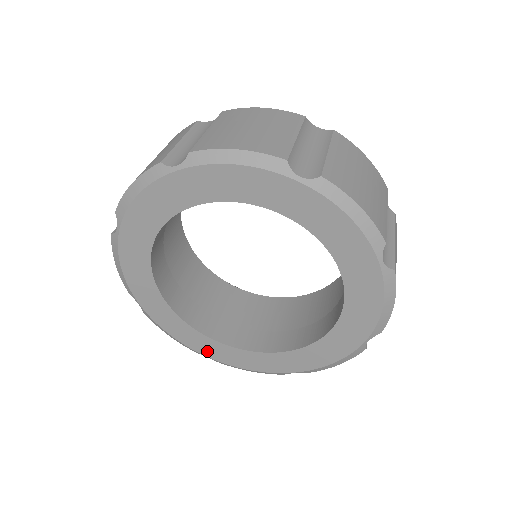
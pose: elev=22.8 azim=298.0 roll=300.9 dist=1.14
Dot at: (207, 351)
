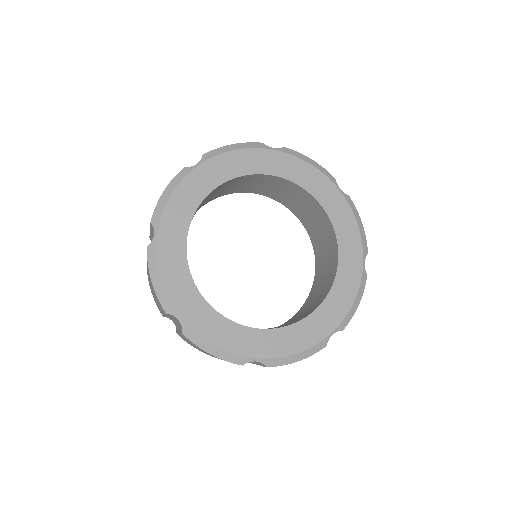
Dot at: (186, 310)
